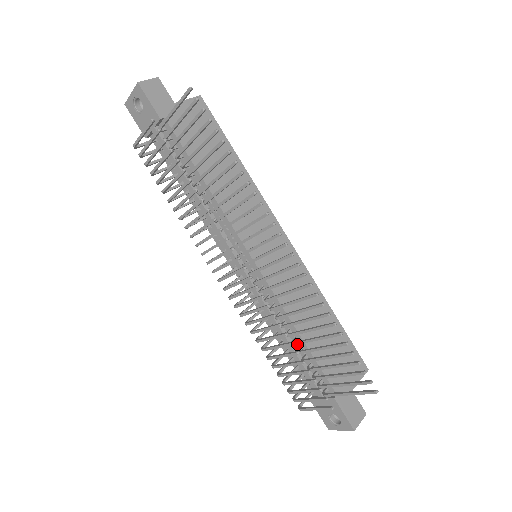
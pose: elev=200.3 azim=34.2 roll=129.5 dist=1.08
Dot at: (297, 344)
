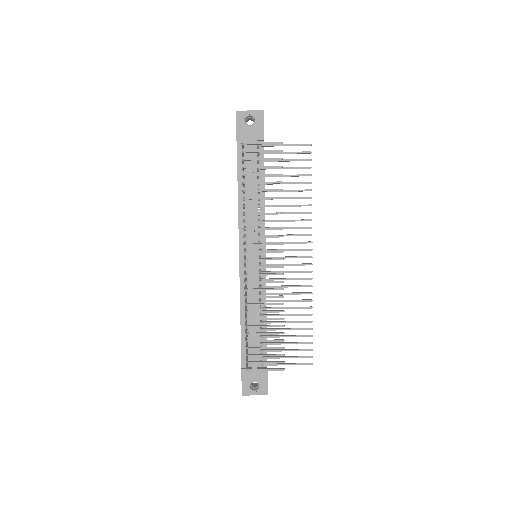
Dot at: (269, 323)
